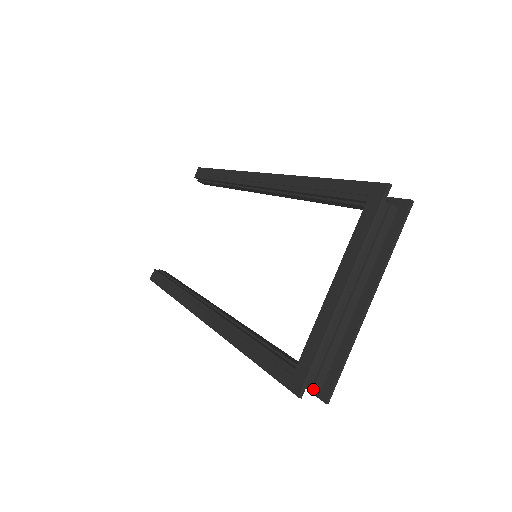
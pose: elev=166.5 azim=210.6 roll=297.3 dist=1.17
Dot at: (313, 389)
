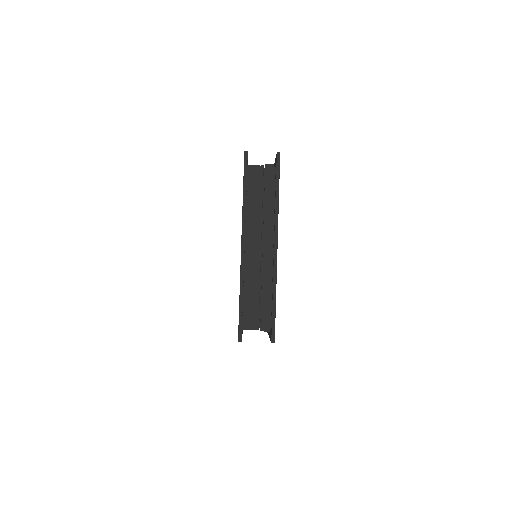
Dot at: (270, 336)
